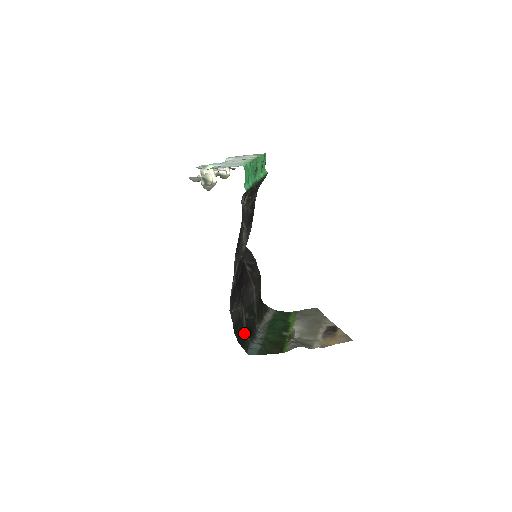
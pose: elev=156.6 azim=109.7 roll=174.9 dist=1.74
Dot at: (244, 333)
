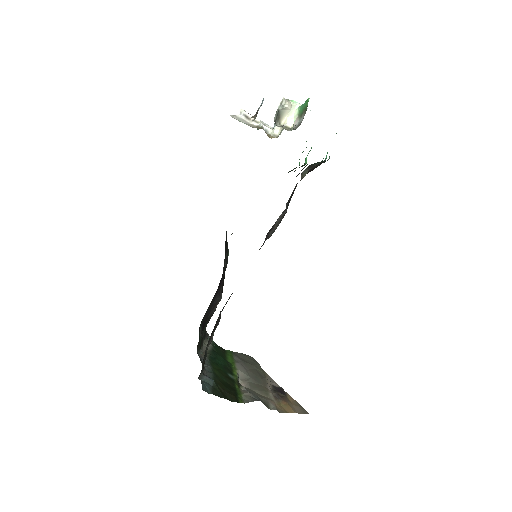
Dot at: (204, 355)
